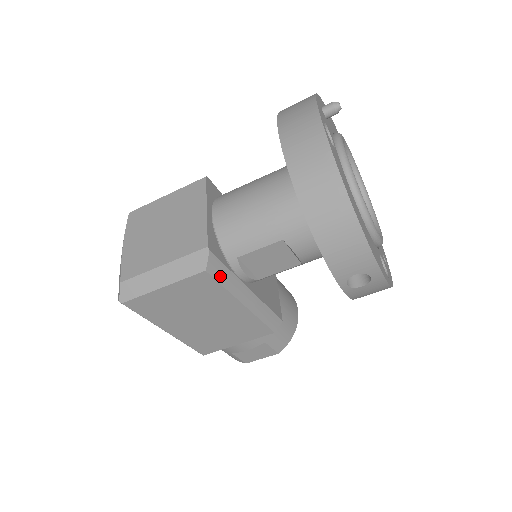
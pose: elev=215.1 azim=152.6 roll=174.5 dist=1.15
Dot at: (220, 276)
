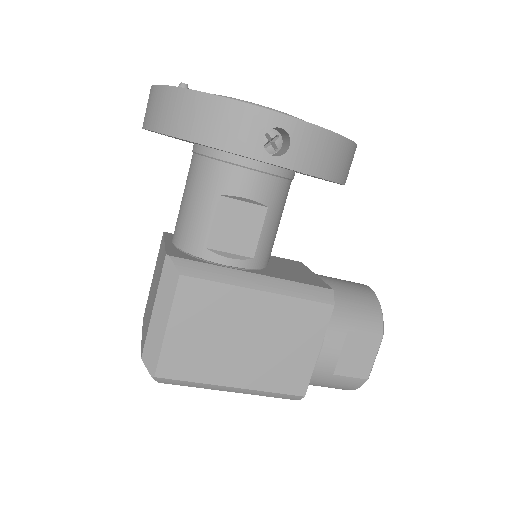
Dot at: (203, 273)
